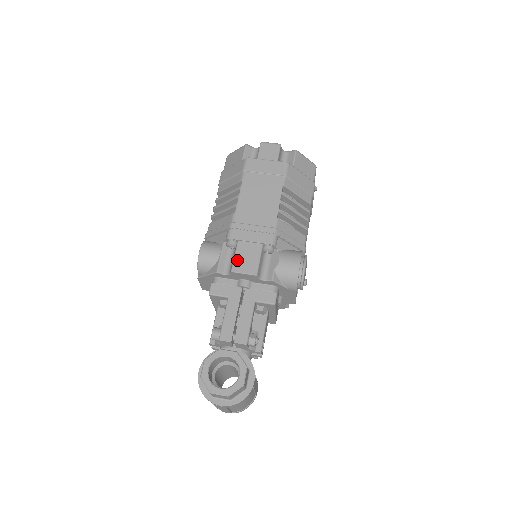
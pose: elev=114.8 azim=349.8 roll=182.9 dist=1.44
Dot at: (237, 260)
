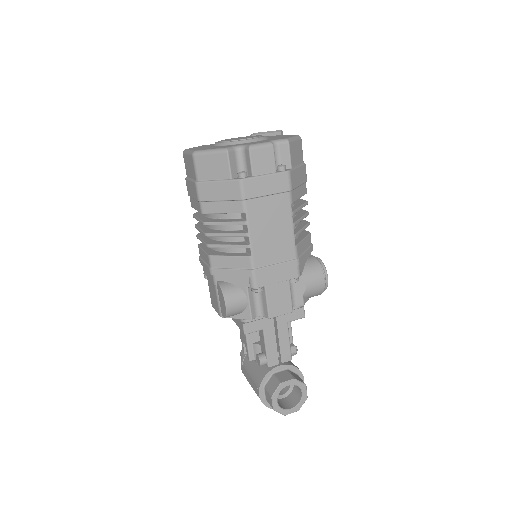
Dot at: (271, 306)
